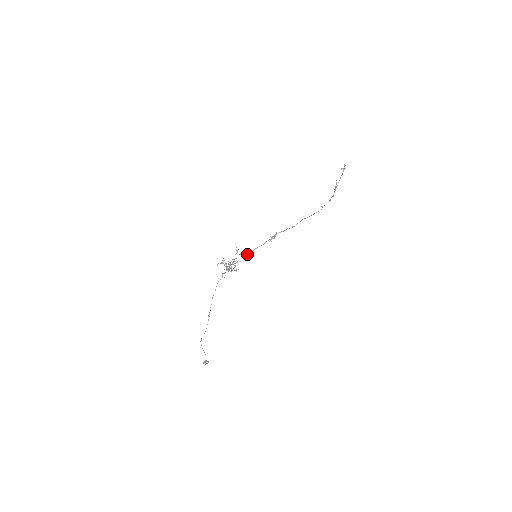
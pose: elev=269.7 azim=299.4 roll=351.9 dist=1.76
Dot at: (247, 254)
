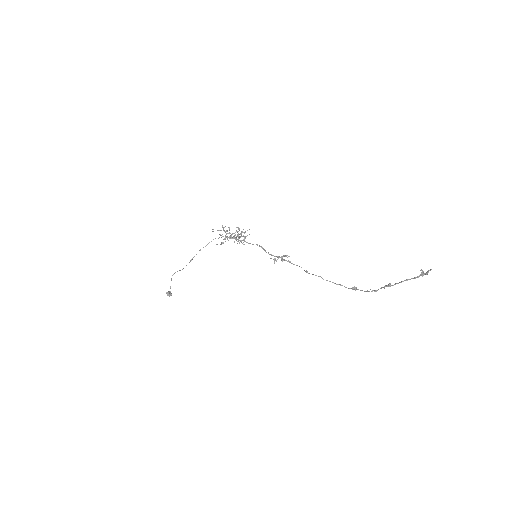
Dot at: occluded
